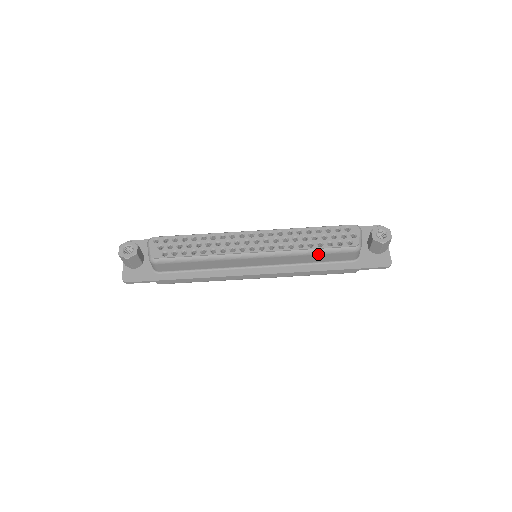
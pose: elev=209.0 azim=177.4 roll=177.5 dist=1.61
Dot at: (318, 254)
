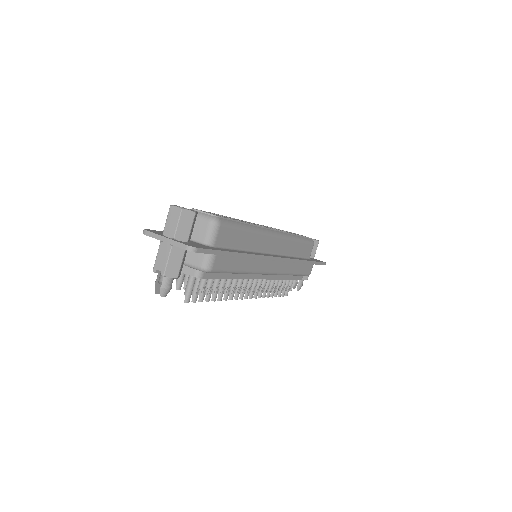
Dot at: (301, 242)
